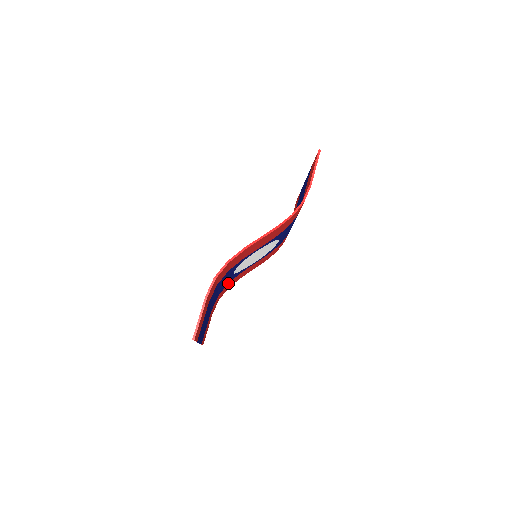
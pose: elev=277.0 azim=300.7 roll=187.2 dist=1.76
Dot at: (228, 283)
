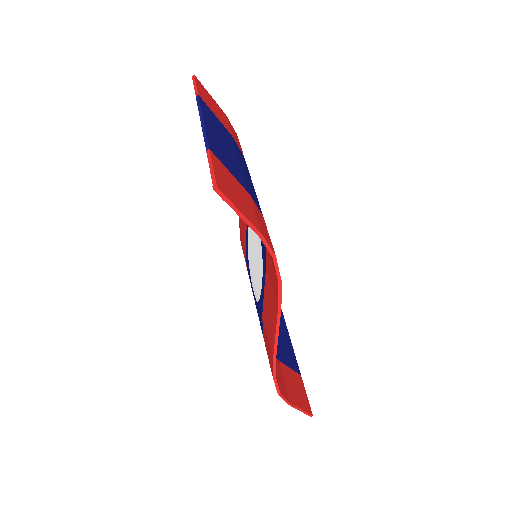
Dot at: occluded
